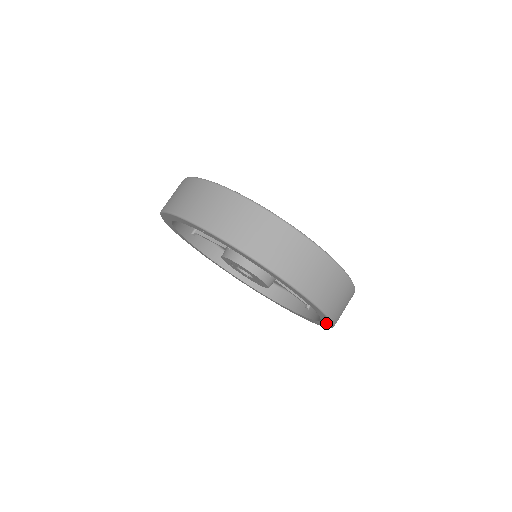
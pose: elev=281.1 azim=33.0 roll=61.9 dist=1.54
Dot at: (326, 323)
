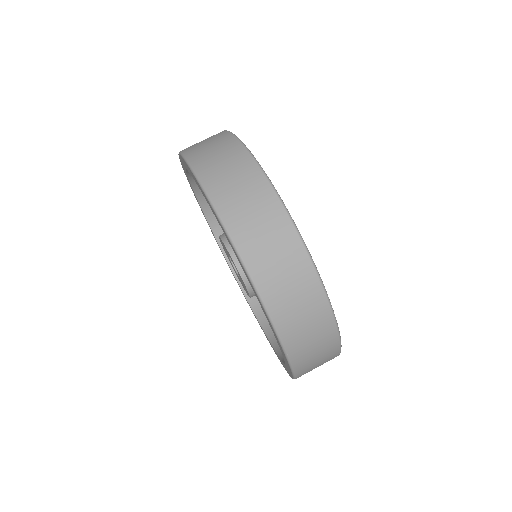
Dot at: occluded
